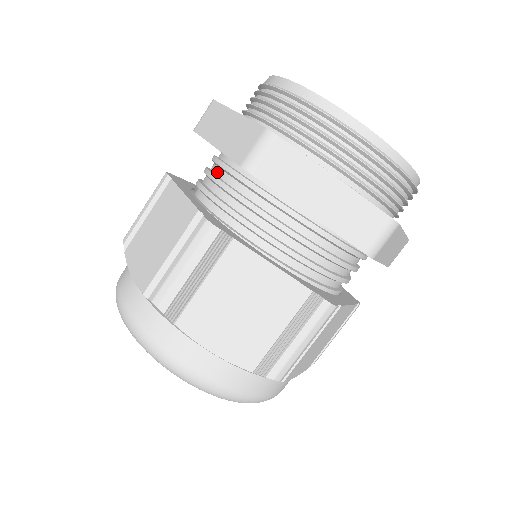
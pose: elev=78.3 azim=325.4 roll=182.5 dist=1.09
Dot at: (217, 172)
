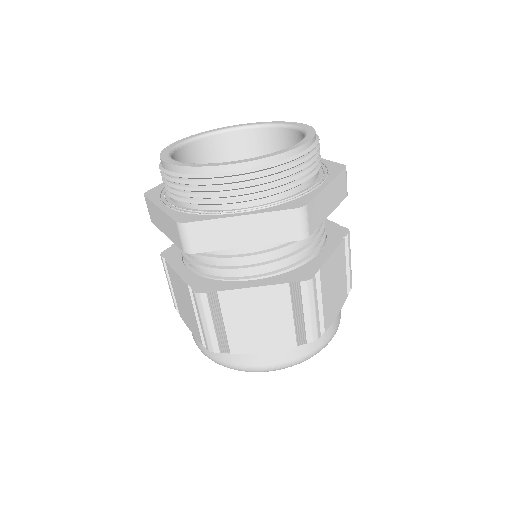
Dot at: occluded
